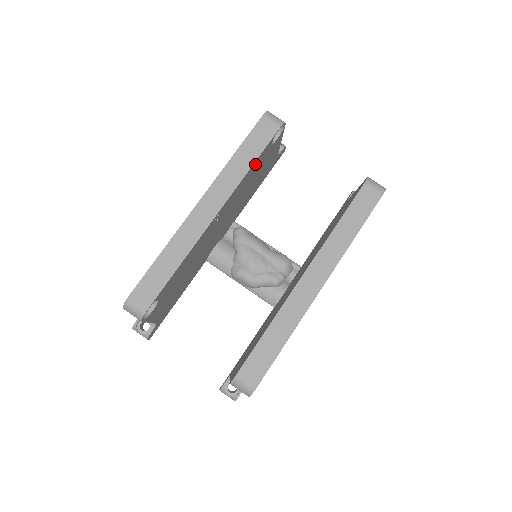
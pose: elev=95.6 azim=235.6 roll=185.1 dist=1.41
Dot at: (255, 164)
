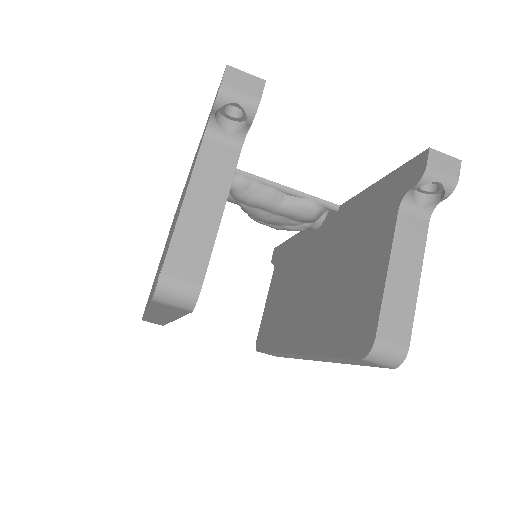
Dot at: occluded
